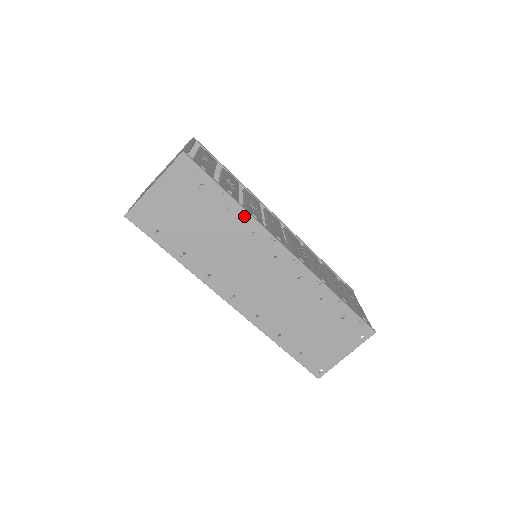
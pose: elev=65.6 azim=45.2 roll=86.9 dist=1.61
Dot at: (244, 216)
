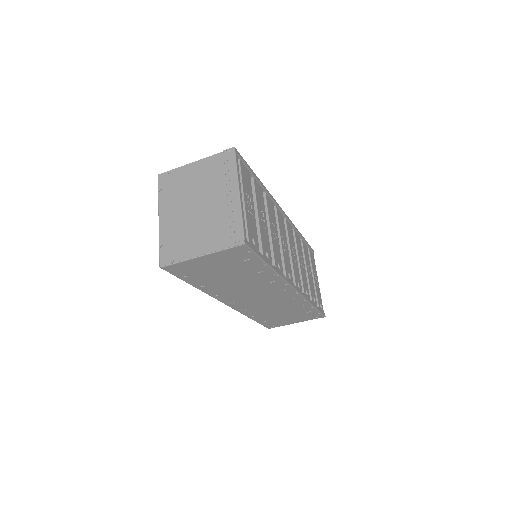
Dot at: (273, 275)
